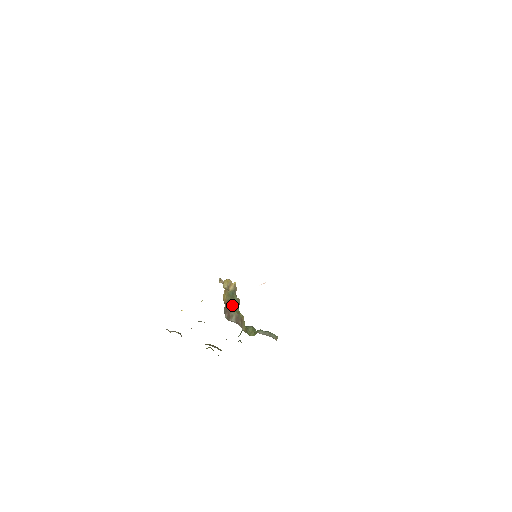
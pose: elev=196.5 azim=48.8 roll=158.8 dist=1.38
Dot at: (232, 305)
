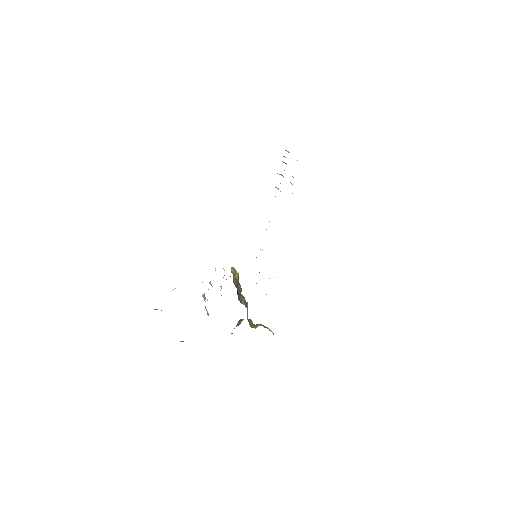
Dot at: (239, 291)
